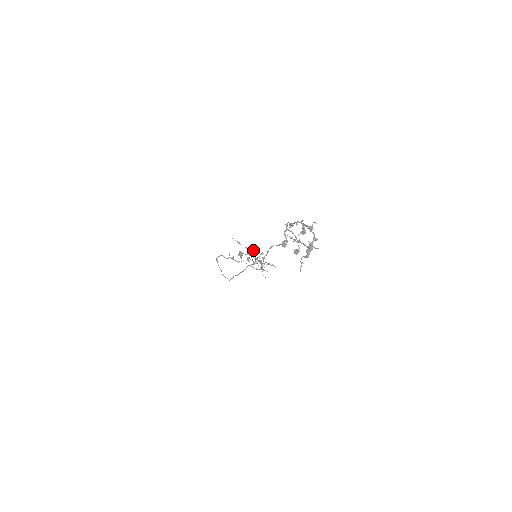
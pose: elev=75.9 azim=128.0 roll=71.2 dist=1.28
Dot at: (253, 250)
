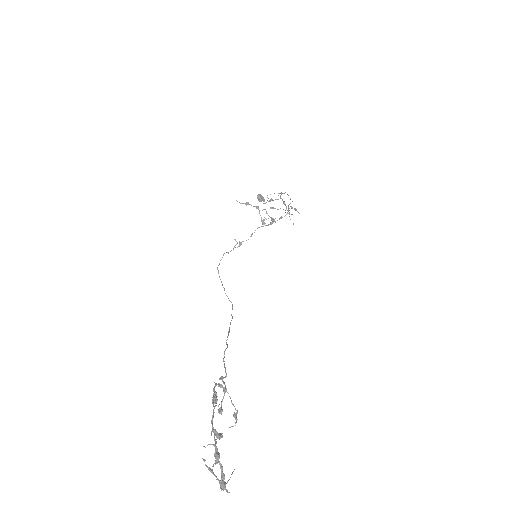
Dot at: (268, 201)
